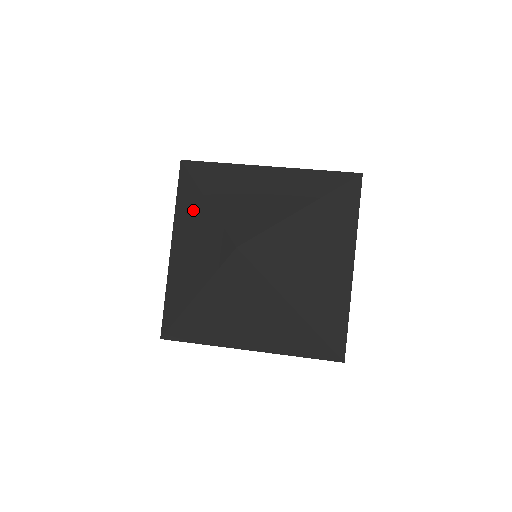
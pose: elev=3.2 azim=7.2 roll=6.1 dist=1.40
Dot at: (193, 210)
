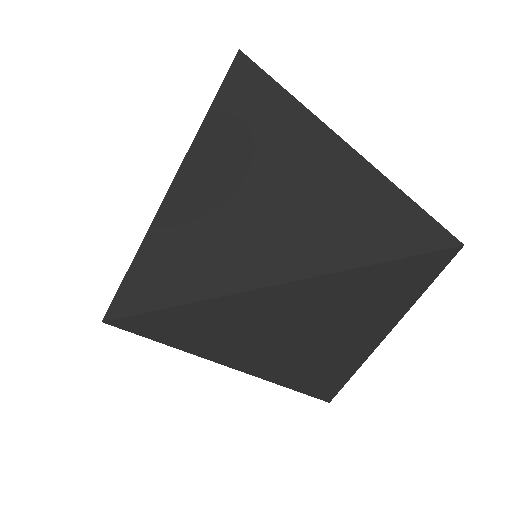
Dot at: occluded
